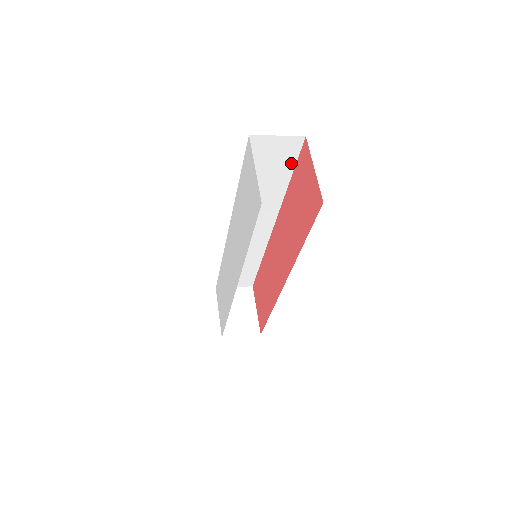
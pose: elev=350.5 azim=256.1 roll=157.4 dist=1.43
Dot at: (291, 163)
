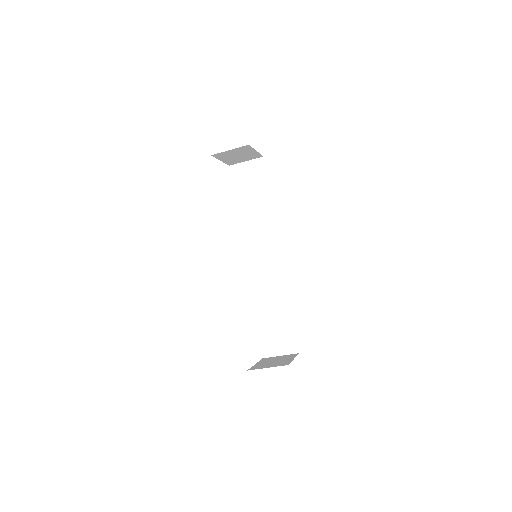
Dot at: (264, 181)
